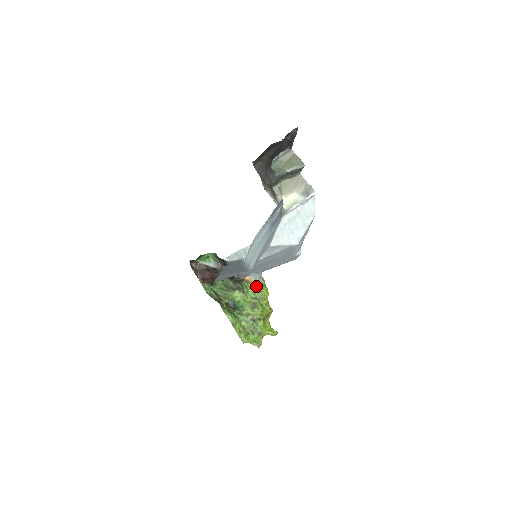
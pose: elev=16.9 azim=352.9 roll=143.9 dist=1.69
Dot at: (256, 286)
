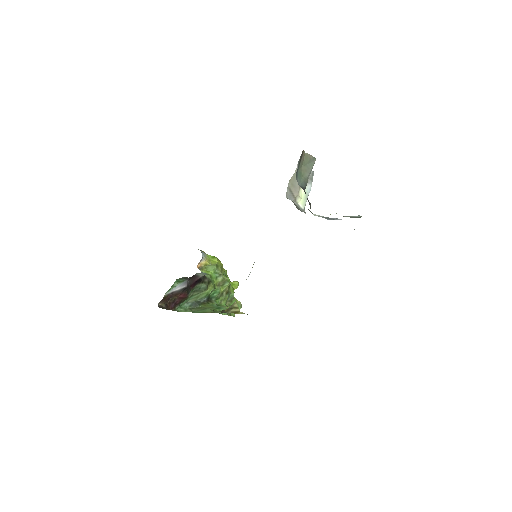
Dot at: (212, 265)
